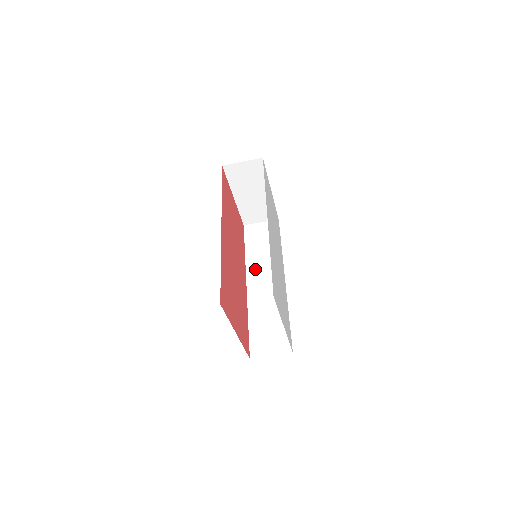
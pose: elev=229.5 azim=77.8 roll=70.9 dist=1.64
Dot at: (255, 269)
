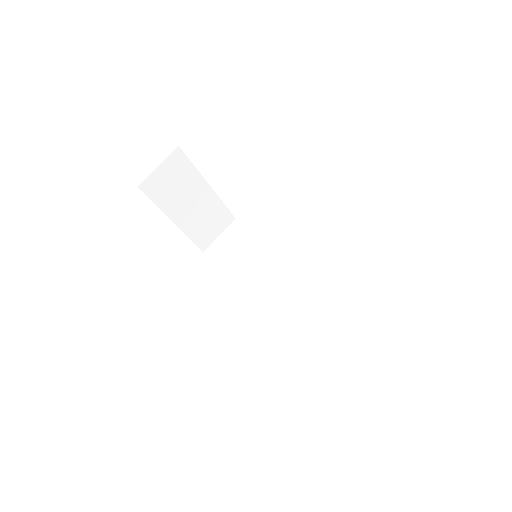
Dot at: (256, 283)
